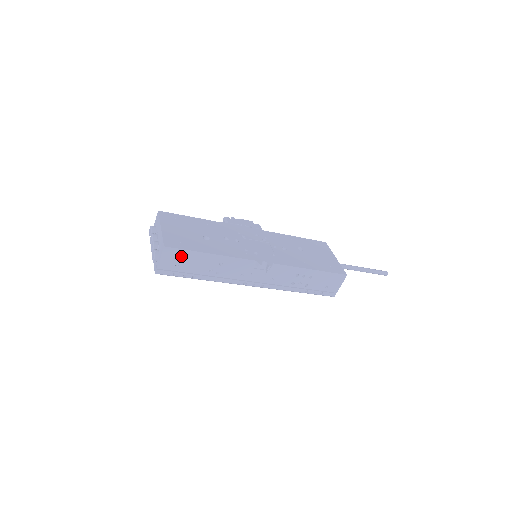
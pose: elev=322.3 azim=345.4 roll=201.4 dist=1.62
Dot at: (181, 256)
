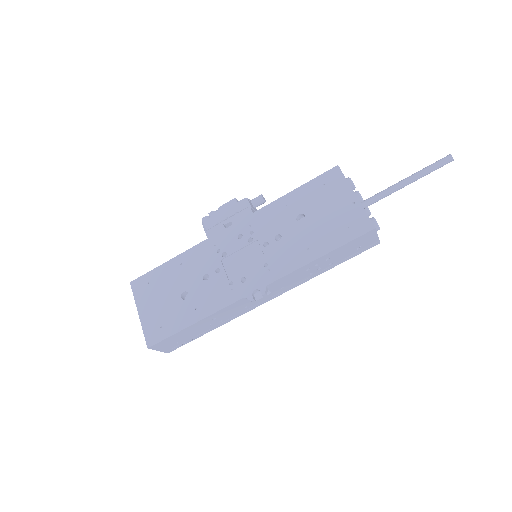
Dot at: (171, 340)
